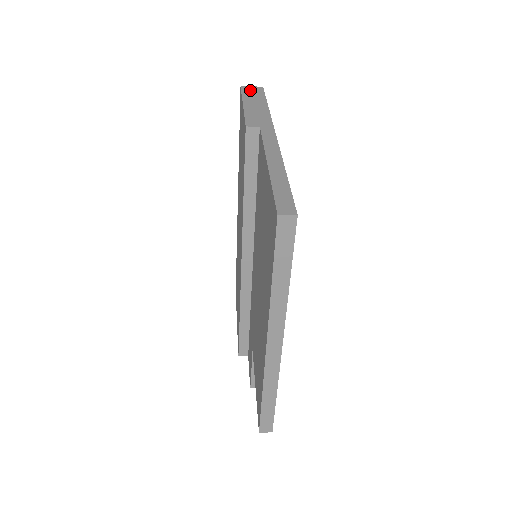
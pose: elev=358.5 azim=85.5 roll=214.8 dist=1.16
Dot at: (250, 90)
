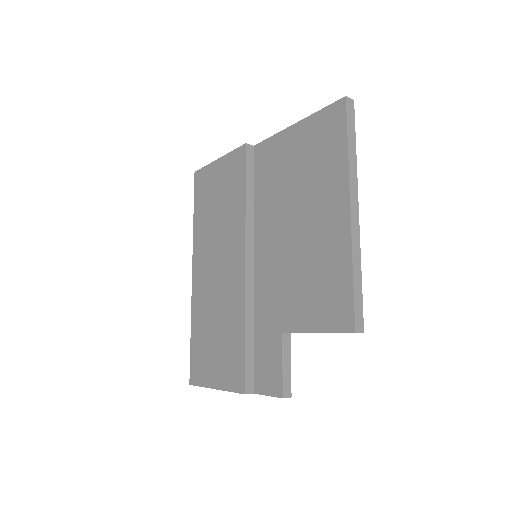
Dot at: occluded
